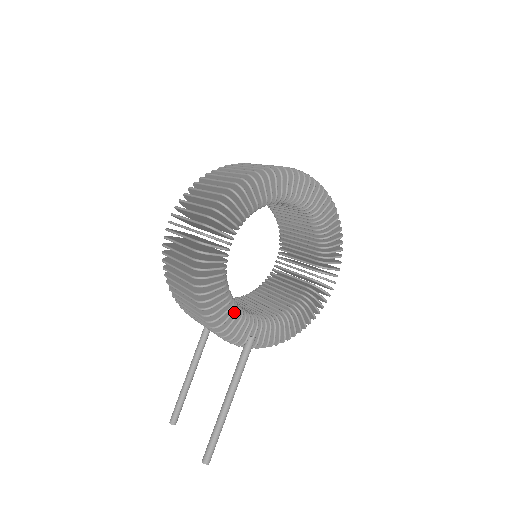
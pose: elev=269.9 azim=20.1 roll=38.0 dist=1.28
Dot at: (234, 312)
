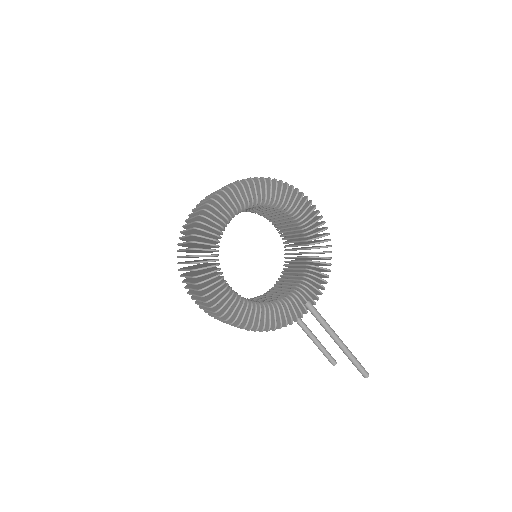
Dot at: (279, 310)
